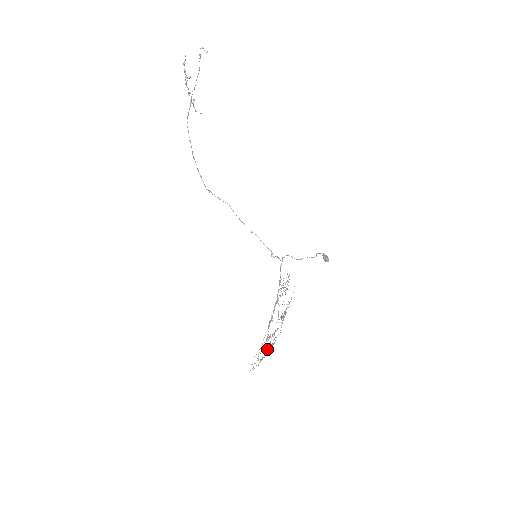
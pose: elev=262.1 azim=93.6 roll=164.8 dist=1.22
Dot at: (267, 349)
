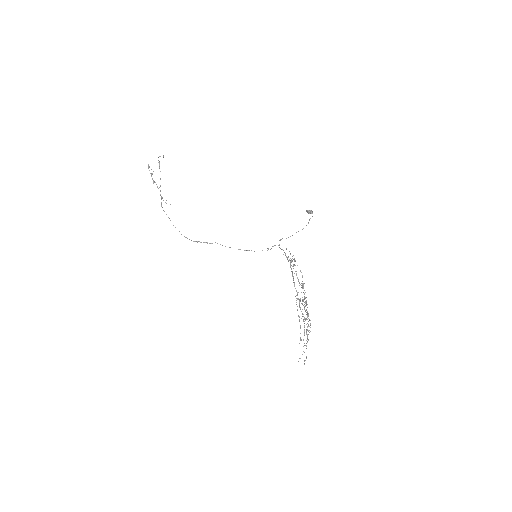
Dot at: (304, 317)
